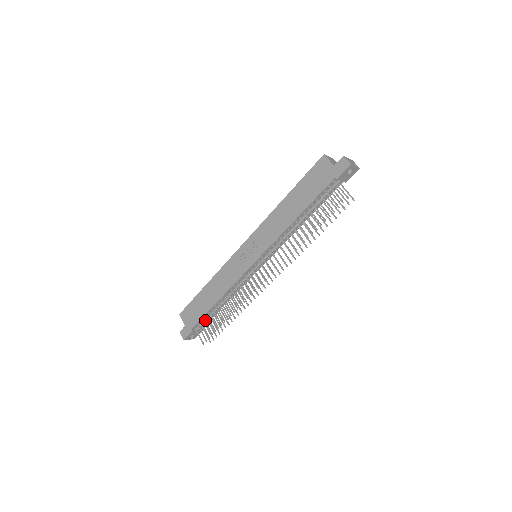
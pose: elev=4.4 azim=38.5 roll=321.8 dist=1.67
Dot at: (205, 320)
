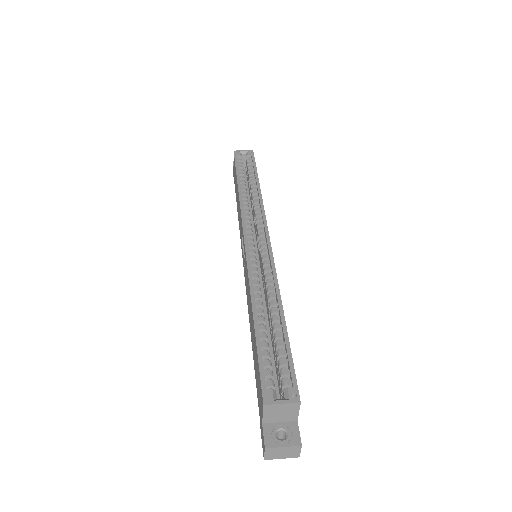
Dot at: occluded
